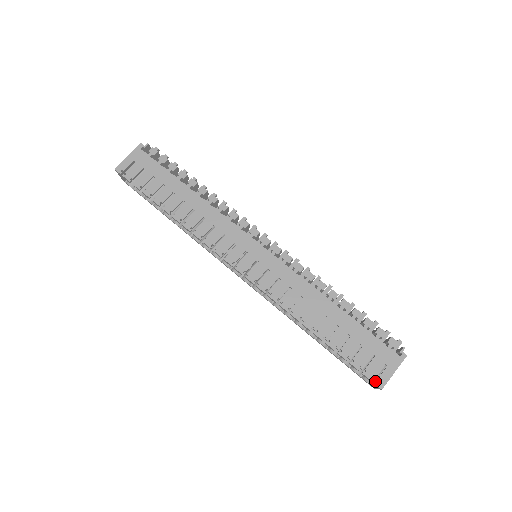
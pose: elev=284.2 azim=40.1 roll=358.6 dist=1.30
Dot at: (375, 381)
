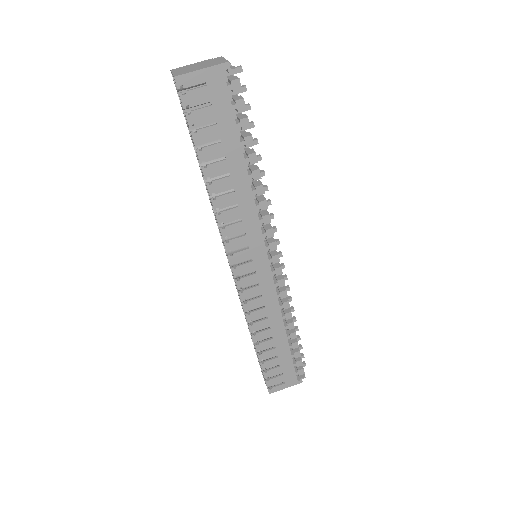
Dot at: occluded
